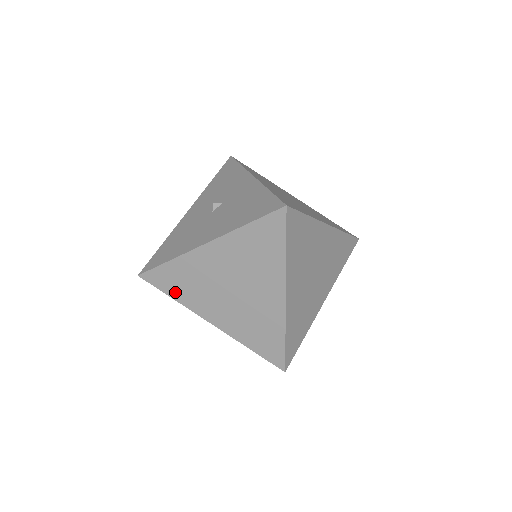
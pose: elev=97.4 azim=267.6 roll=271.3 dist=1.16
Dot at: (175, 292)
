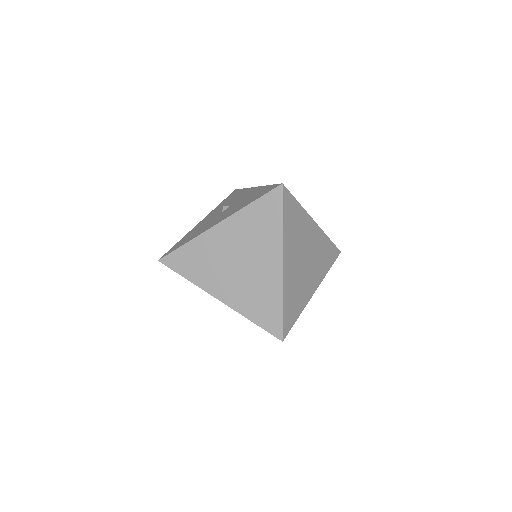
Dot at: (189, 272)
